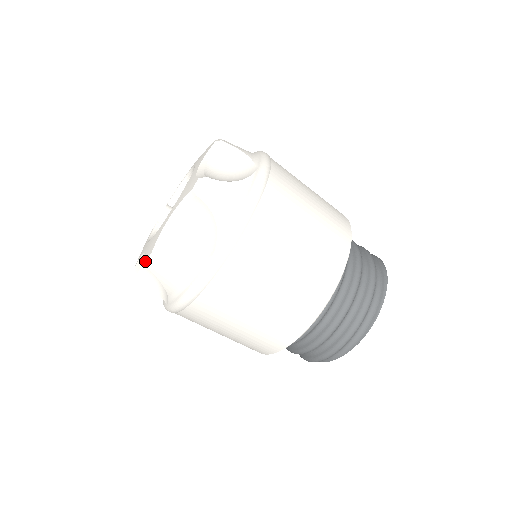
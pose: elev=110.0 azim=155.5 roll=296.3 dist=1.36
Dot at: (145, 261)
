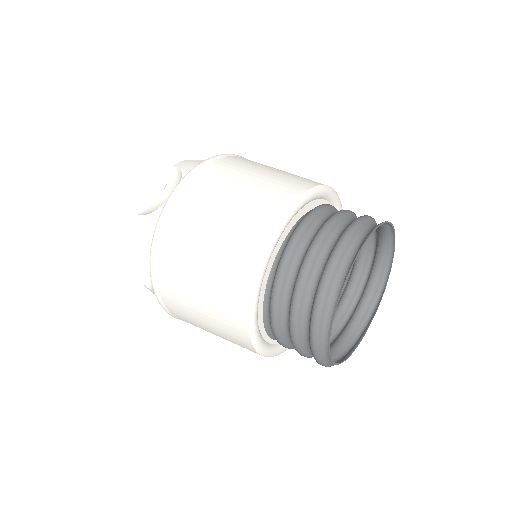
Dot at: (146, 258)
